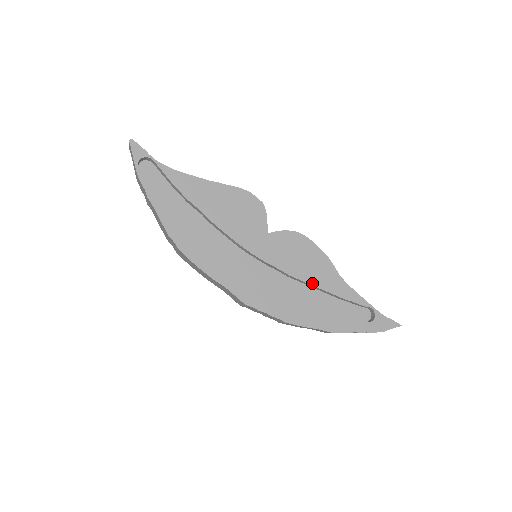
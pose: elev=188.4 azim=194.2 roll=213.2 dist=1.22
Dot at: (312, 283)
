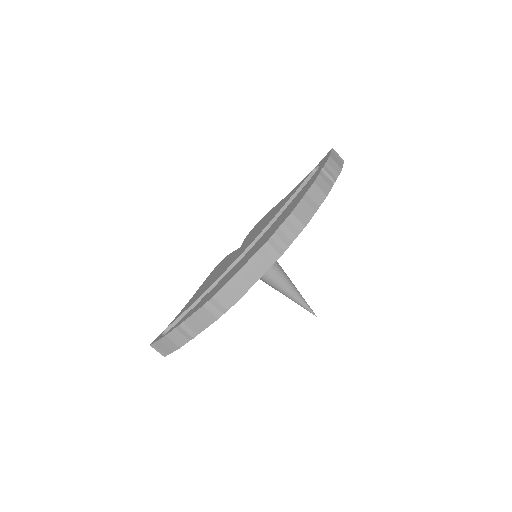
Dot at: (280, 210)
